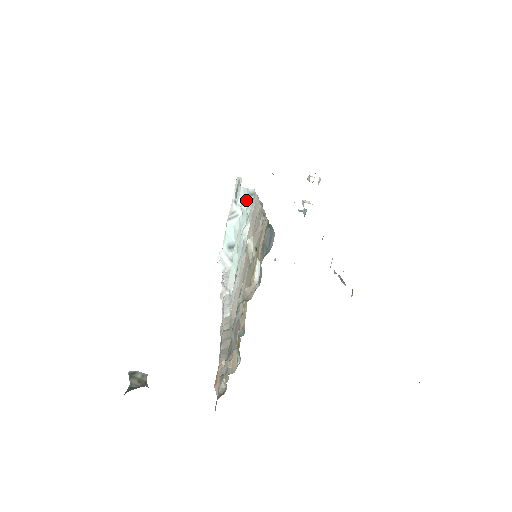
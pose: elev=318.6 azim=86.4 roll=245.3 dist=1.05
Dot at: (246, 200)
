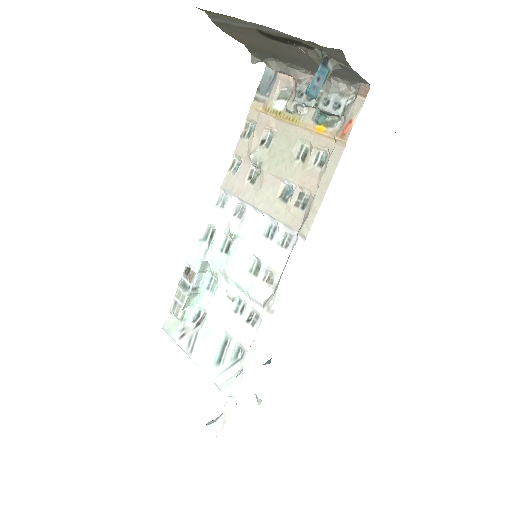
Dot at: (205, 247)
